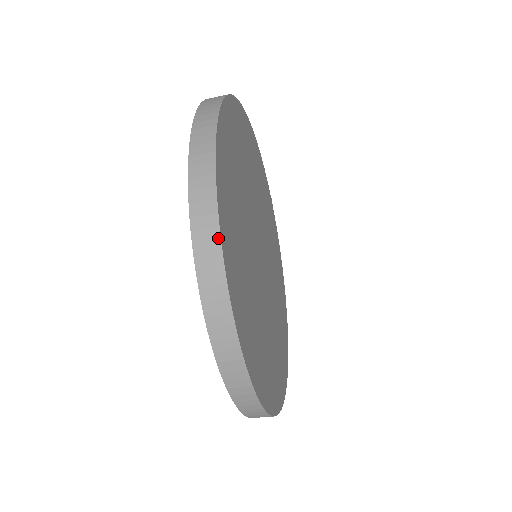
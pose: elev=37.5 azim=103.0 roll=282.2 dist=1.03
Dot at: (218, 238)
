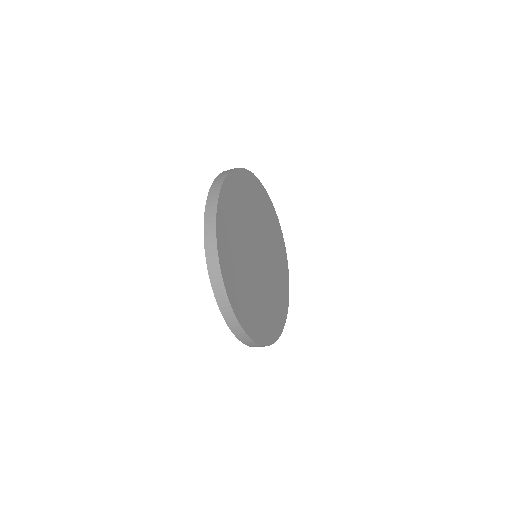
Dot at: (241, 329)
